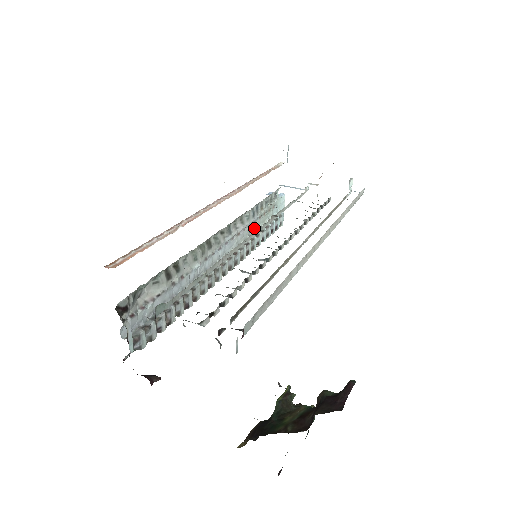
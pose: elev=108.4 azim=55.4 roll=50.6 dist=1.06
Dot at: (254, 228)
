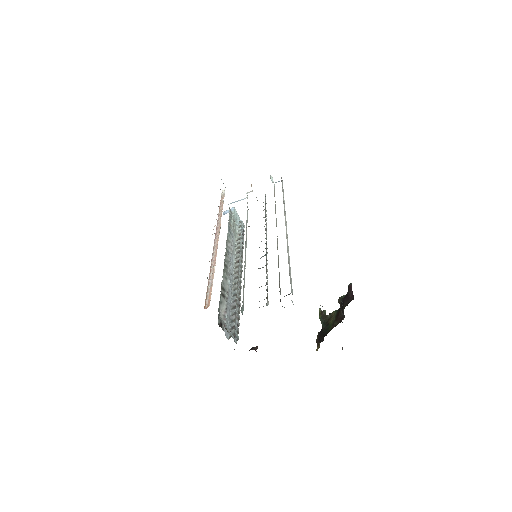
Dot at: (235, 240)
